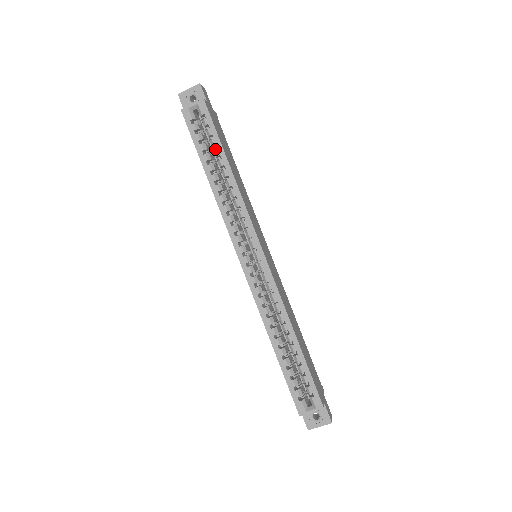
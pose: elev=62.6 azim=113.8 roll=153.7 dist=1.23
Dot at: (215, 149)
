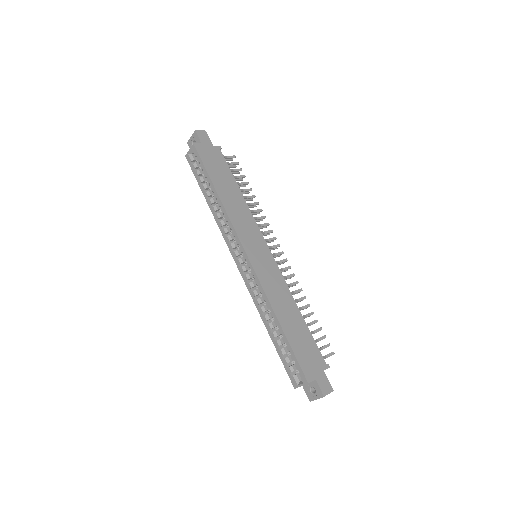
Dot at: occluded
